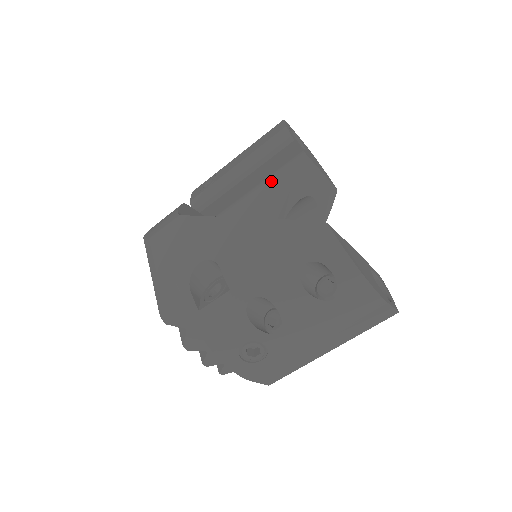
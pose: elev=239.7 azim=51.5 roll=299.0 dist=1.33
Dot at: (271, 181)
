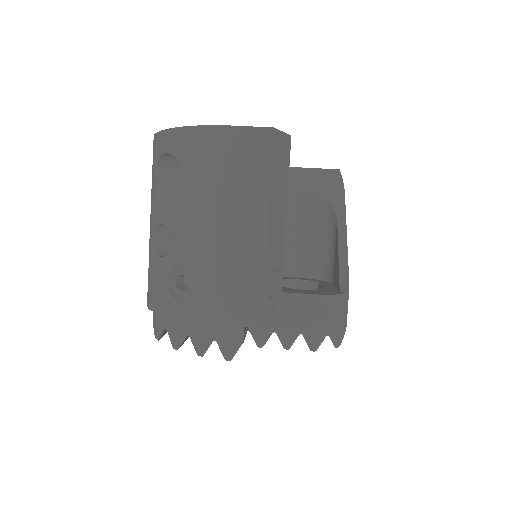
Dot at: occluded
